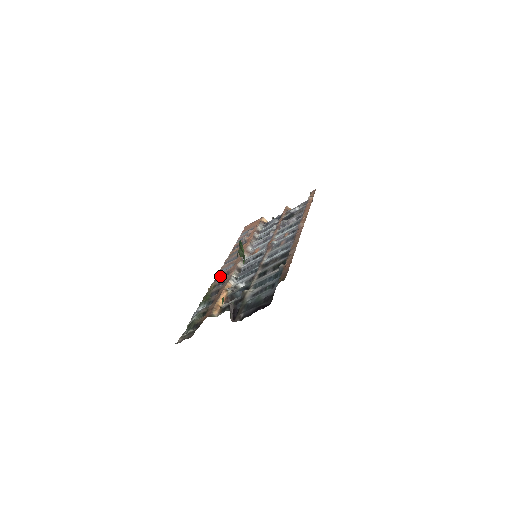
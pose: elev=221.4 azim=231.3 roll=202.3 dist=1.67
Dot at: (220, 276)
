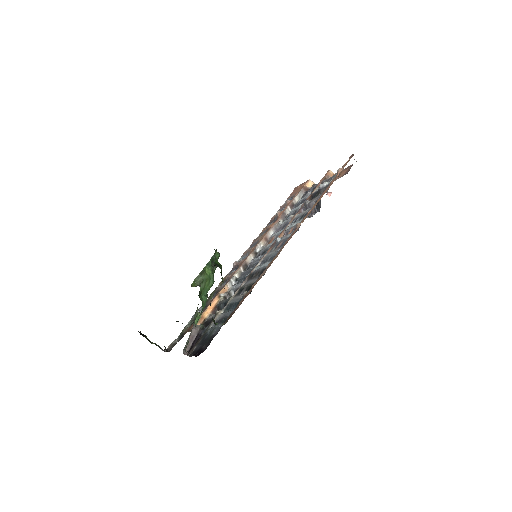
Dot at: (234, 267)
